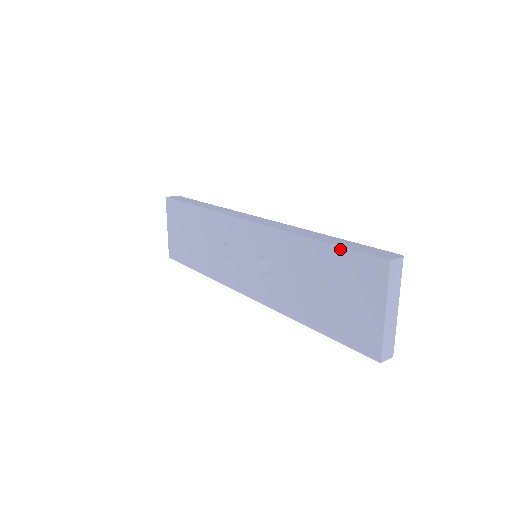
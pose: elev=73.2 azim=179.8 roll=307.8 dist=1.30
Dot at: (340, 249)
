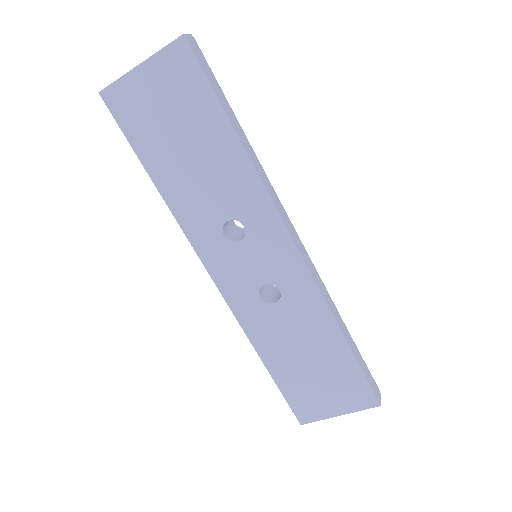
Dot at: (358, 367)
